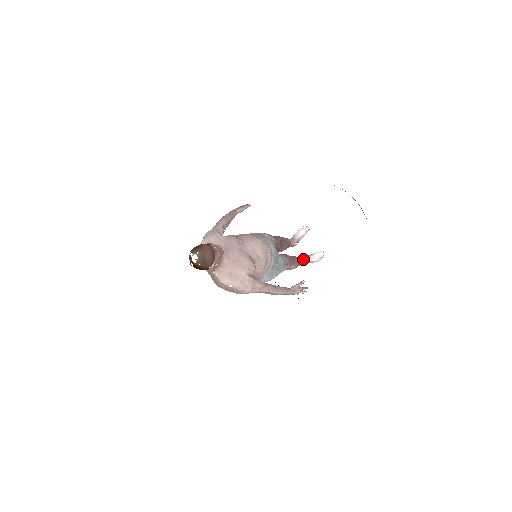
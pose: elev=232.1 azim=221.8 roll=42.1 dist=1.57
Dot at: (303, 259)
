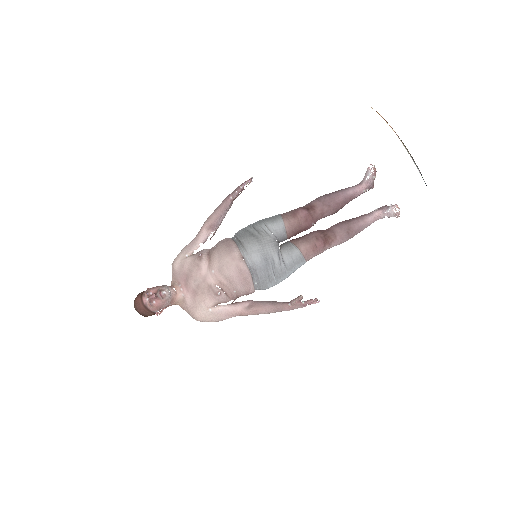
Dot at: (370, 218)
